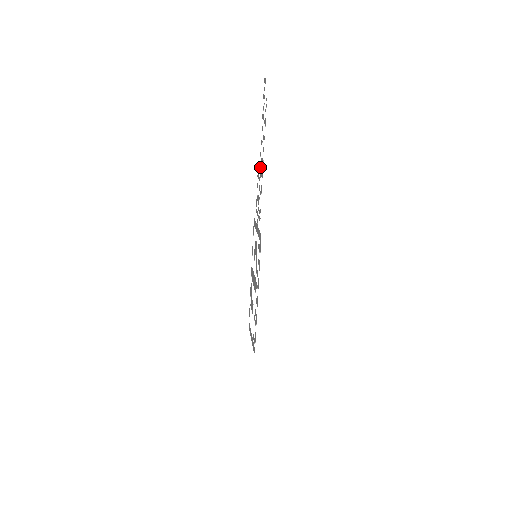
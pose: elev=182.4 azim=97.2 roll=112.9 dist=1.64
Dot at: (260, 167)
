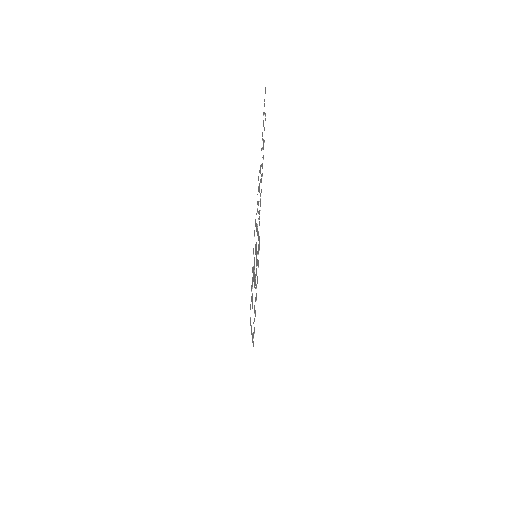
Dot at: (260, 172)
